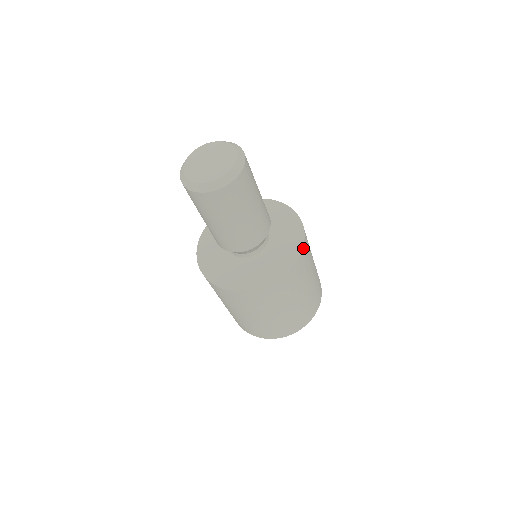
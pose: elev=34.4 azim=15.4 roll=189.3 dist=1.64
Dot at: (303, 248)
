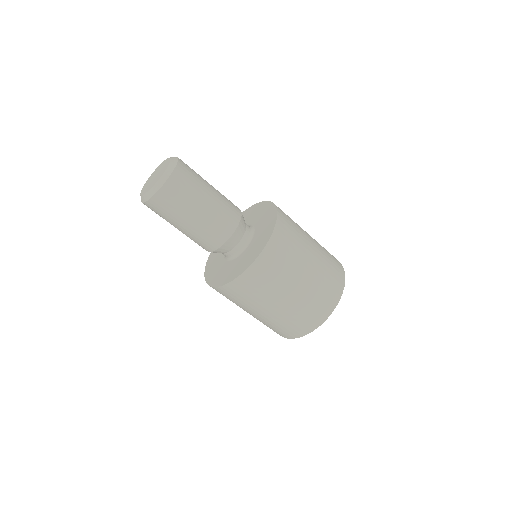
Dot at: (277, 222)
